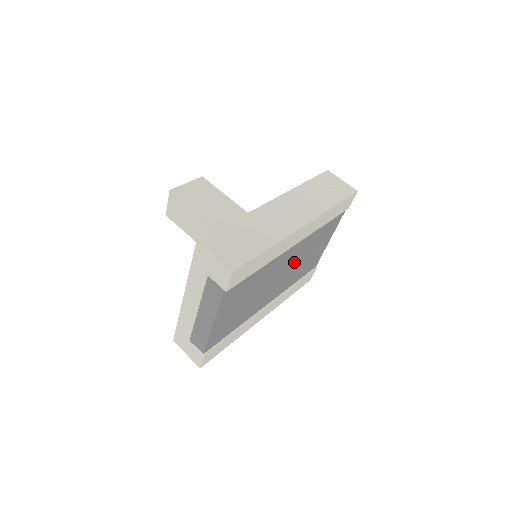
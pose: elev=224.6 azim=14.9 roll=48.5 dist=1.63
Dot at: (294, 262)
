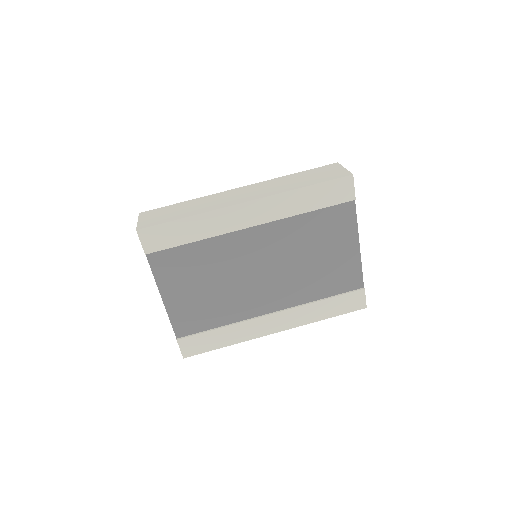
Dot at: (283, 259)
